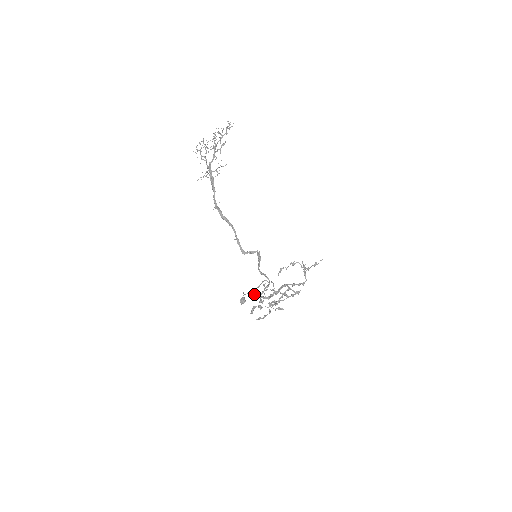
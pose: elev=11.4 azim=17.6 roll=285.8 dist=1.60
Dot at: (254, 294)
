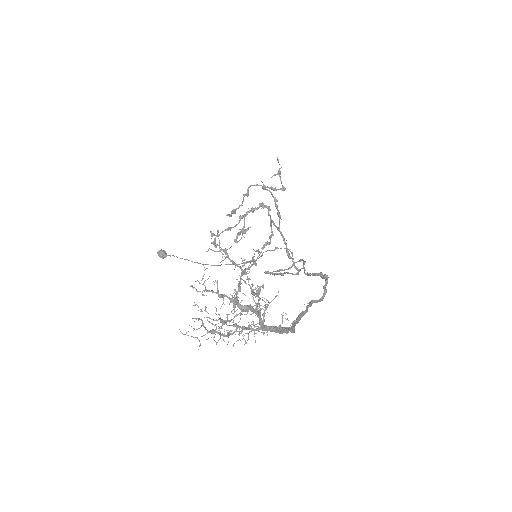
Dot at: occluded
